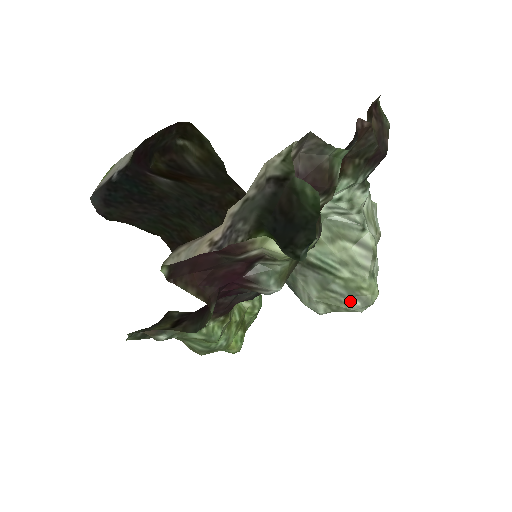
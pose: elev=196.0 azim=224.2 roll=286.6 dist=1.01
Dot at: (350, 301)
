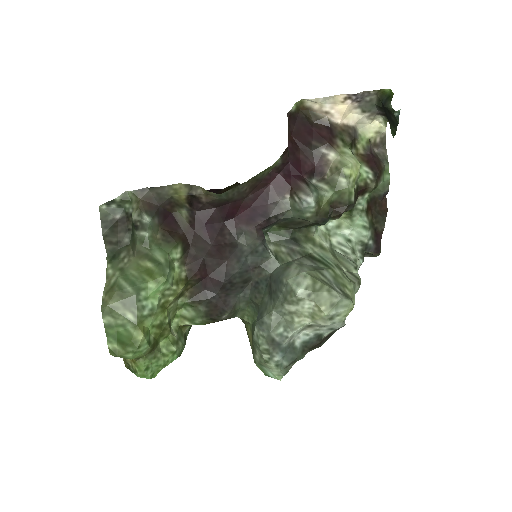
Dot at: (334, 287)
